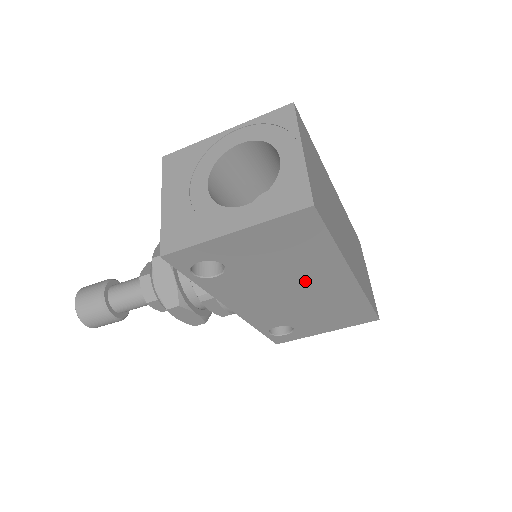
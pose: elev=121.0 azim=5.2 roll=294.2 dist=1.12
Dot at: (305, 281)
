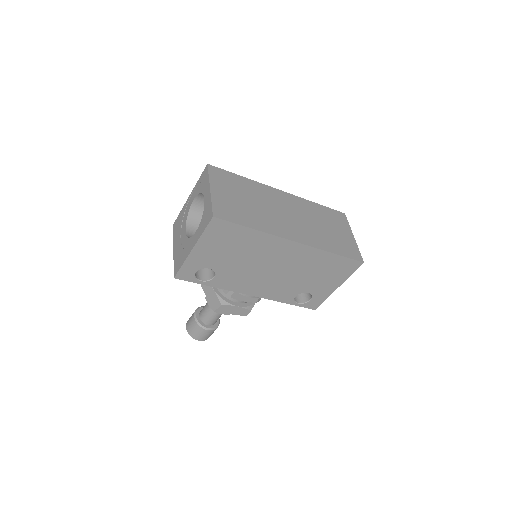
Dot at: (269, 258)
